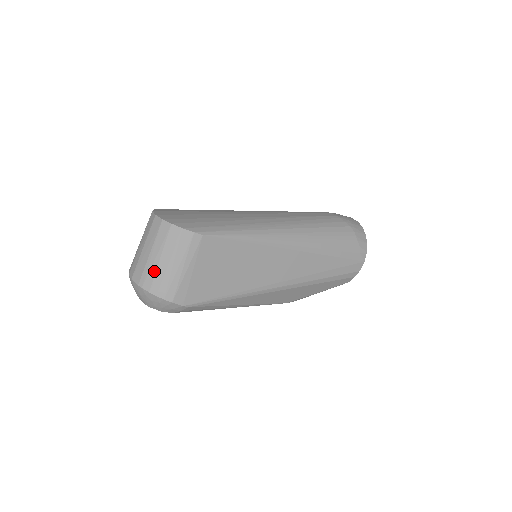
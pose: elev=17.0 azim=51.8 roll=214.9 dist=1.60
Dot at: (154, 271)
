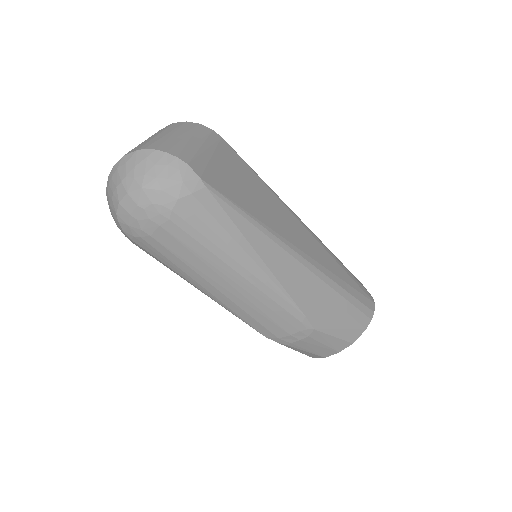
Dot at: (164, 140)
